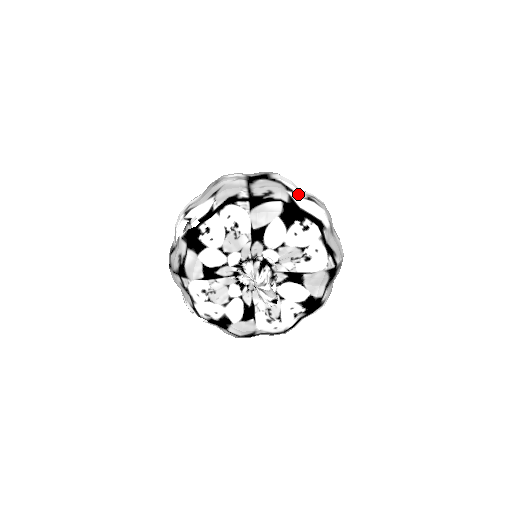
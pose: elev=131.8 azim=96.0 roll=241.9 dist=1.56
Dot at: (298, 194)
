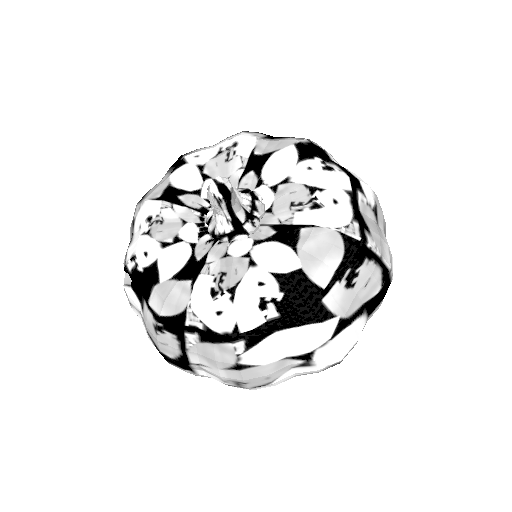
Dot at: occluded
